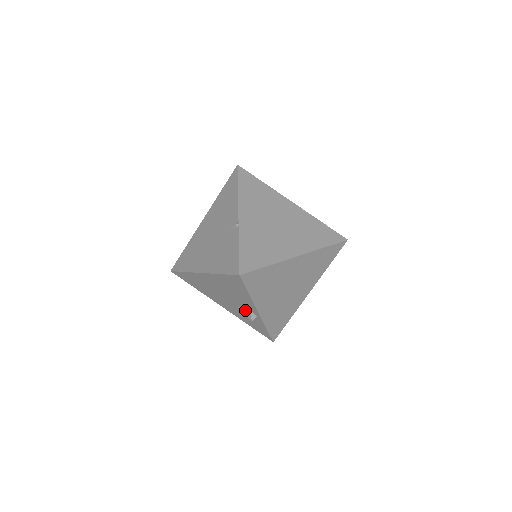
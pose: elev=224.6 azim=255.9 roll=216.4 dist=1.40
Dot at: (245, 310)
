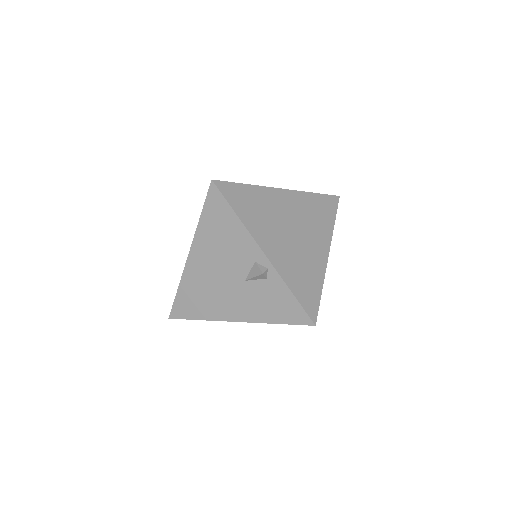
Dot at: (252, 271)
